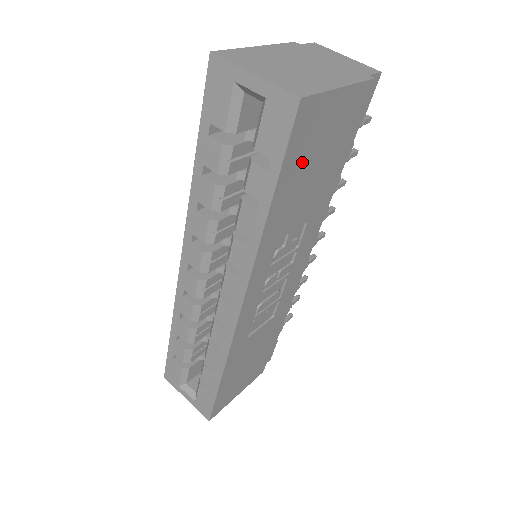
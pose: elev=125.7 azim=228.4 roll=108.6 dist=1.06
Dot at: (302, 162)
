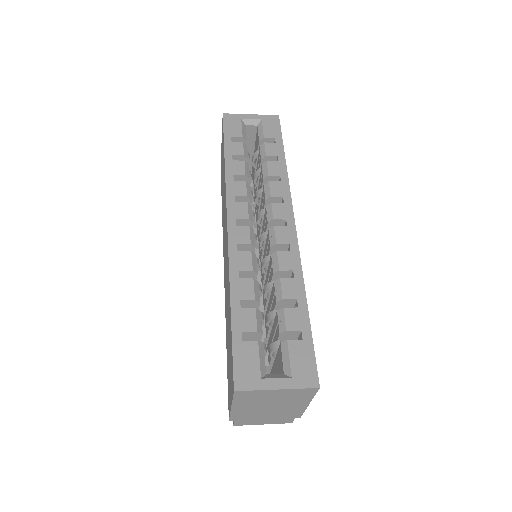
Dot at: occluded
